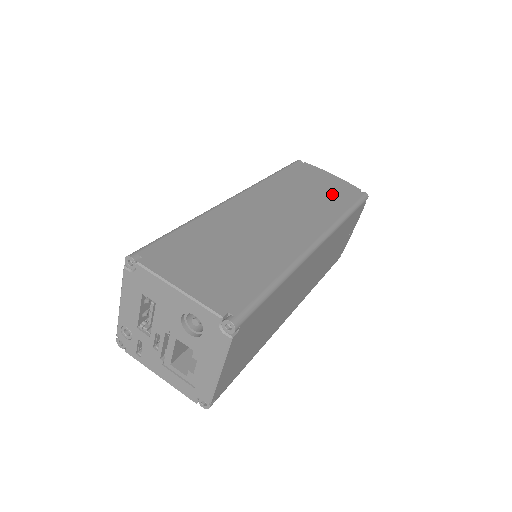
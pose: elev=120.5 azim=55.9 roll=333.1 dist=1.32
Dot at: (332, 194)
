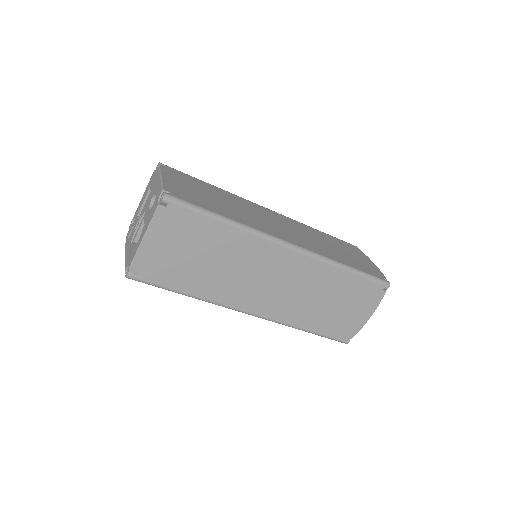
Dot at: (352, 259)
